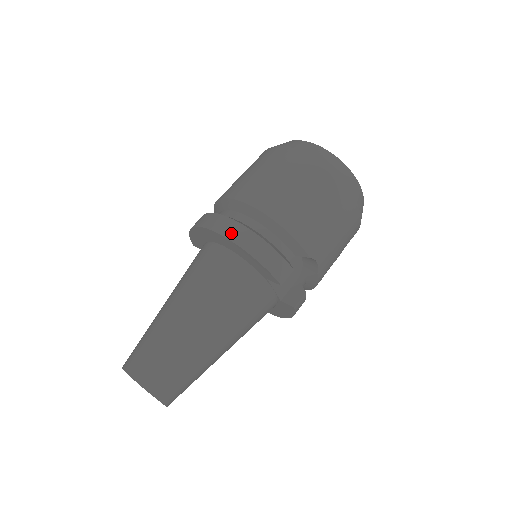
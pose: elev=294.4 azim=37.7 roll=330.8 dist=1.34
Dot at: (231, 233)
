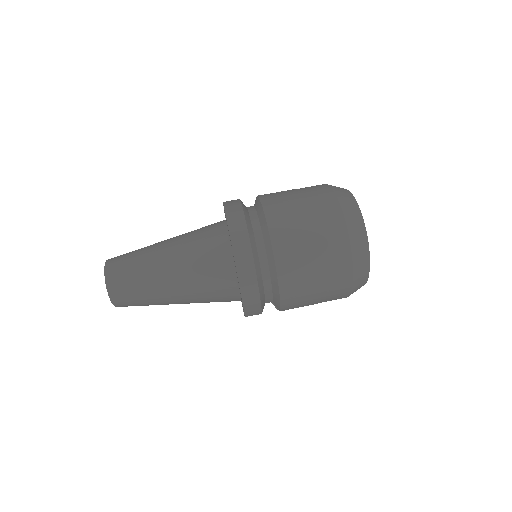
Dot at: (244, 275)
